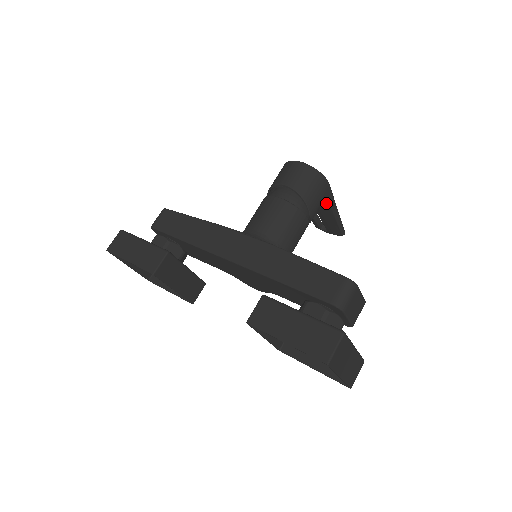
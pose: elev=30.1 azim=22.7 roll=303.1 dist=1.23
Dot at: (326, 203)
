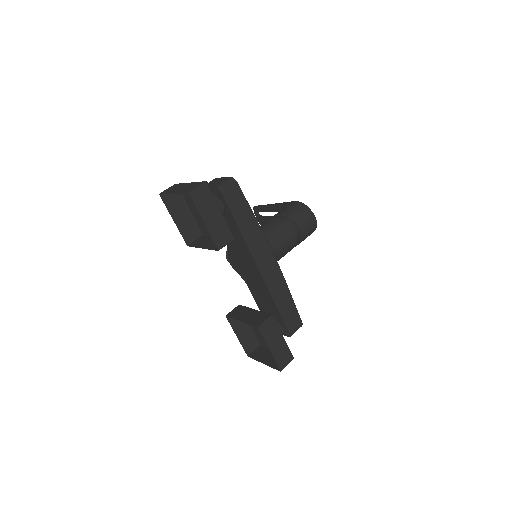
Dot at: occluded
